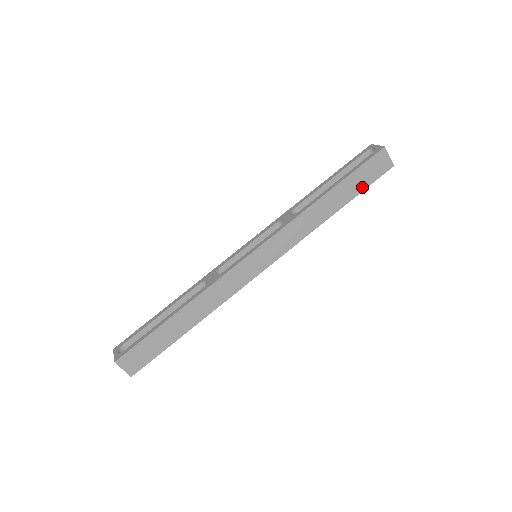
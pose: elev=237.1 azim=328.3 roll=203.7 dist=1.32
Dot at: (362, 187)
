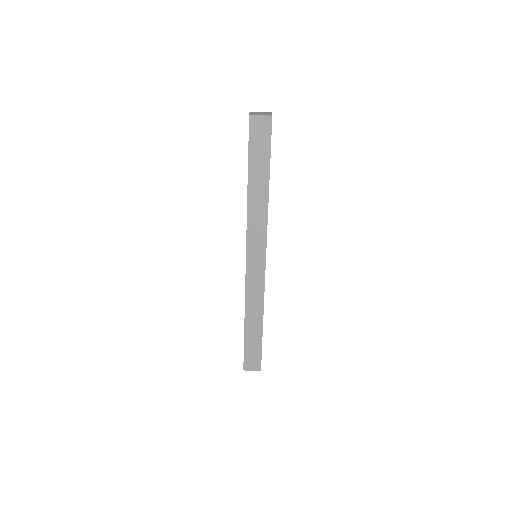
Dot at: (267, 155)
